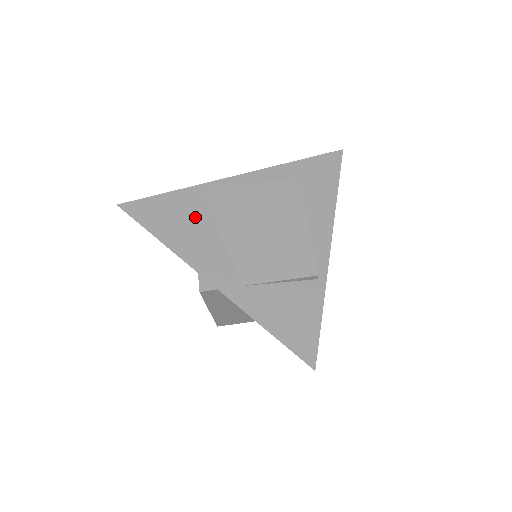
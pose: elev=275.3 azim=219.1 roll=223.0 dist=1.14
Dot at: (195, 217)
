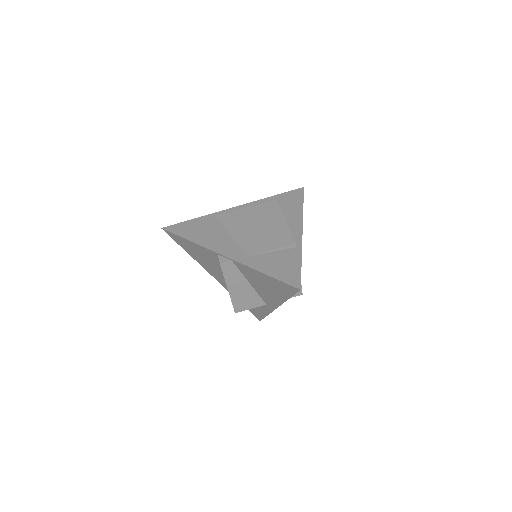
Dot at: (212, 228)
